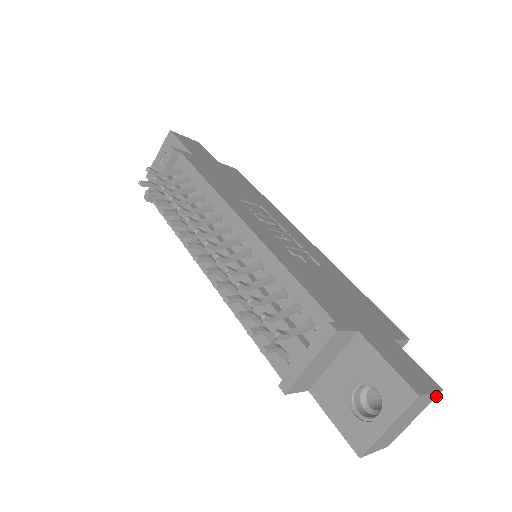
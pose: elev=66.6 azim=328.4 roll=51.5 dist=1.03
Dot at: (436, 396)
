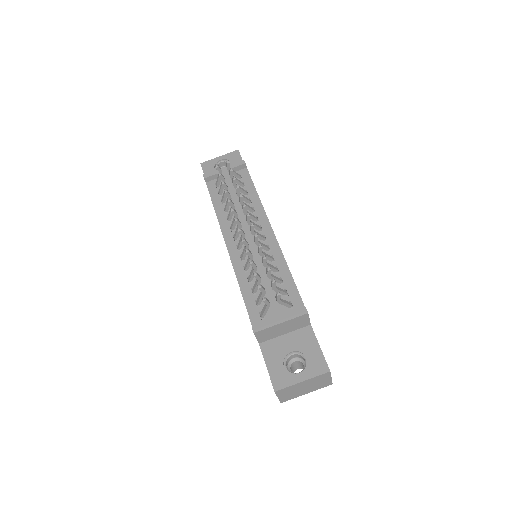
Dot at: (327, 385)
